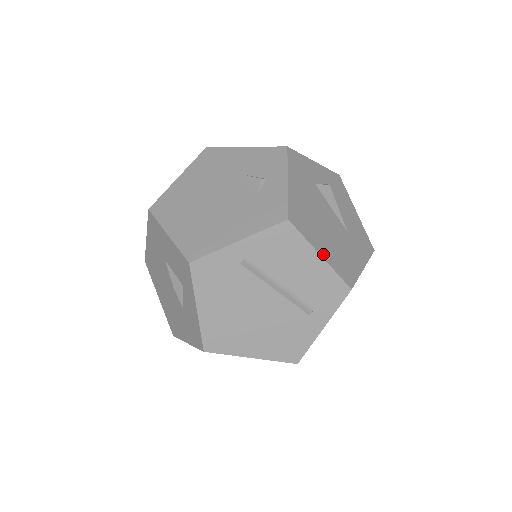
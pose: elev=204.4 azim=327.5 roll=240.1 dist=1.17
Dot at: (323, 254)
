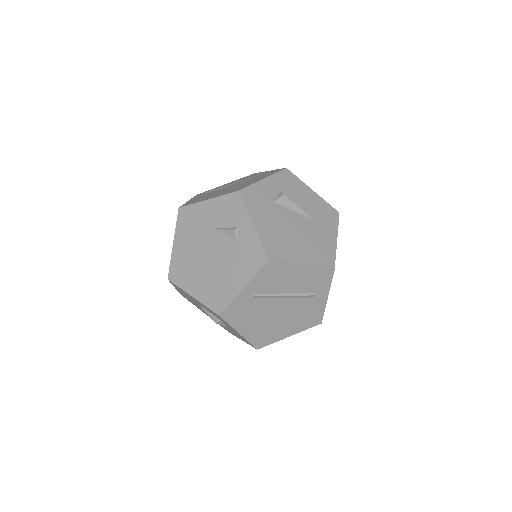
Dot at: (304, 262)
